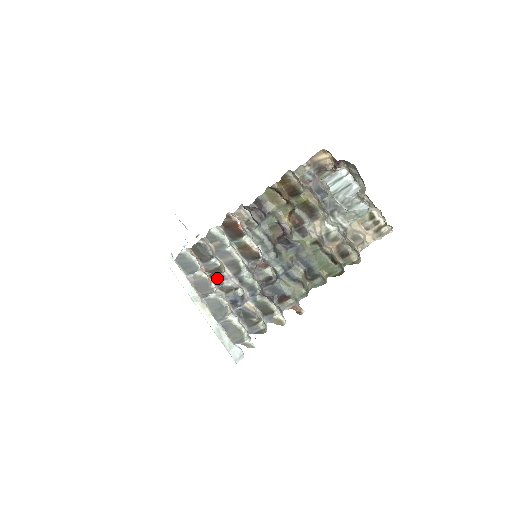
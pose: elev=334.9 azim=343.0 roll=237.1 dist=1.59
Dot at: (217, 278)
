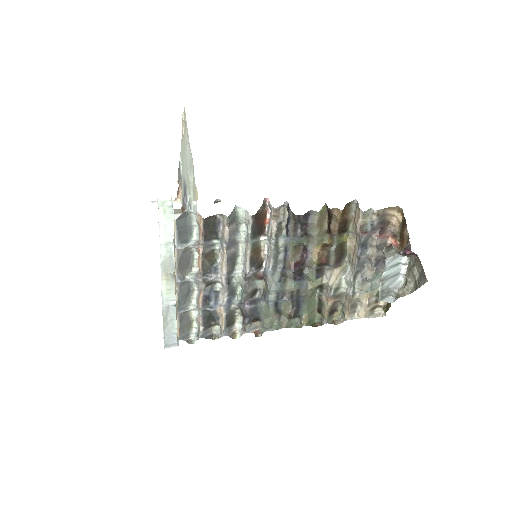
Dot at: (209, 269)
